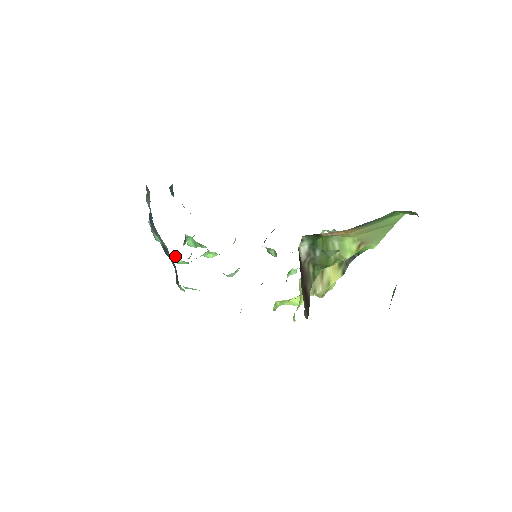
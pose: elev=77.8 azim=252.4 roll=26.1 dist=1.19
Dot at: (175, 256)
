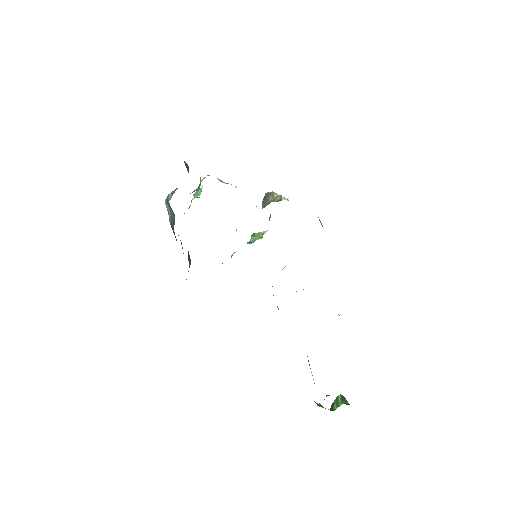
Dot at: occluded
